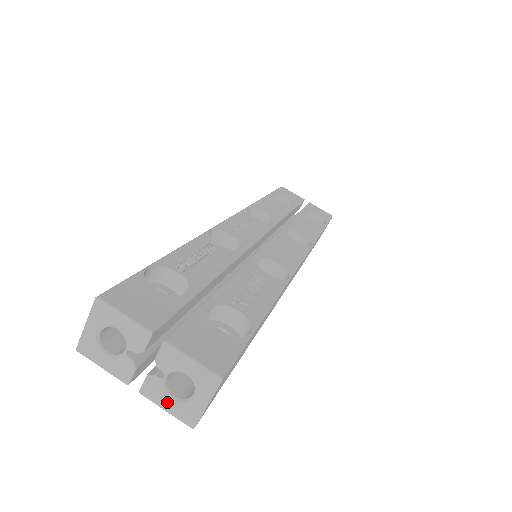
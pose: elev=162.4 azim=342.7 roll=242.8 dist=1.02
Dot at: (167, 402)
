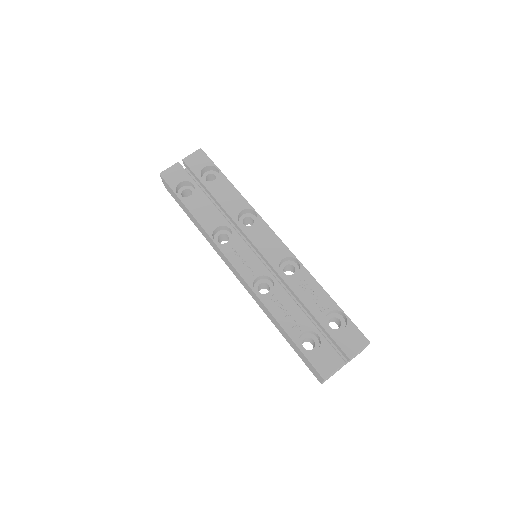
Dot at: occluded
